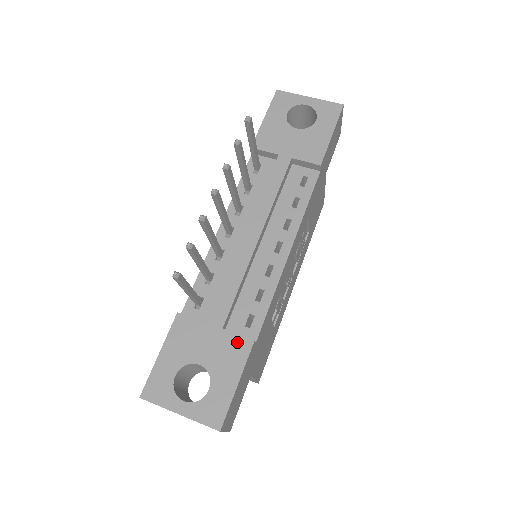
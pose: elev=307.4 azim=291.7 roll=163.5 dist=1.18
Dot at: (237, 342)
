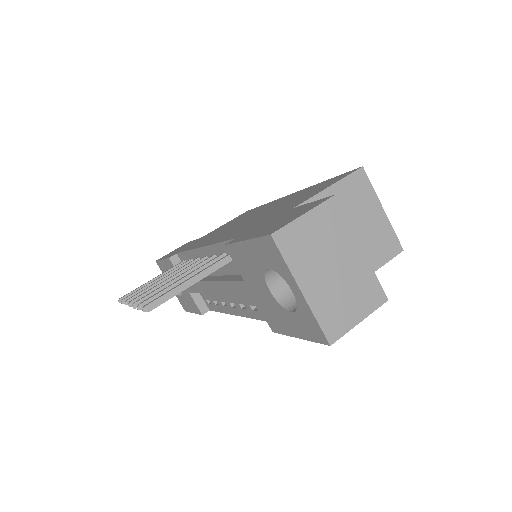
Dot at: (194, 305)
